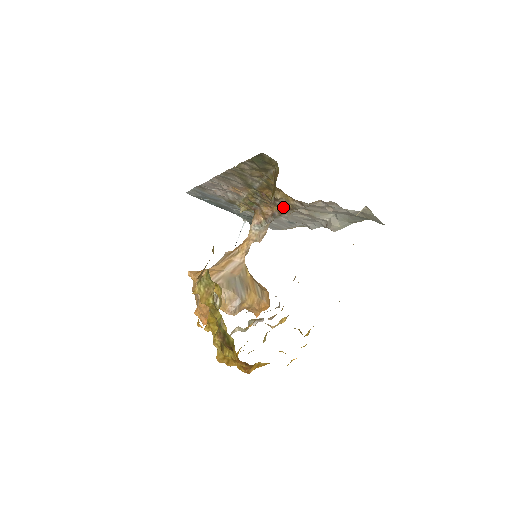
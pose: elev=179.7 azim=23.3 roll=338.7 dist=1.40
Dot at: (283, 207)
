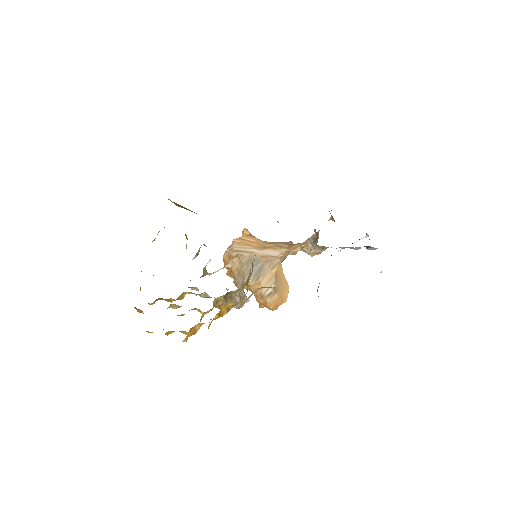
Dot at: occluded
